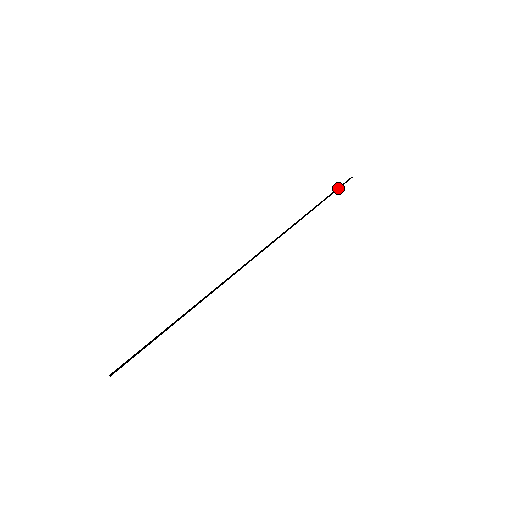
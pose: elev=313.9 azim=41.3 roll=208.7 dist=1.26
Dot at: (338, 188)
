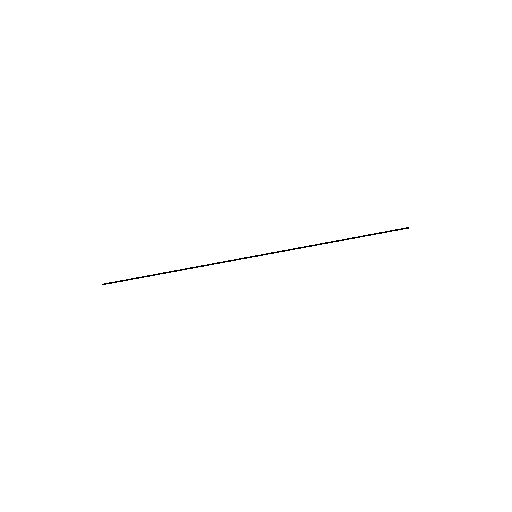
Dot at: (384, 232)
